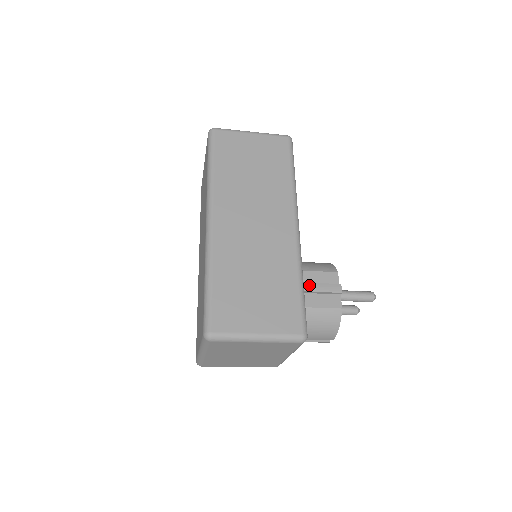
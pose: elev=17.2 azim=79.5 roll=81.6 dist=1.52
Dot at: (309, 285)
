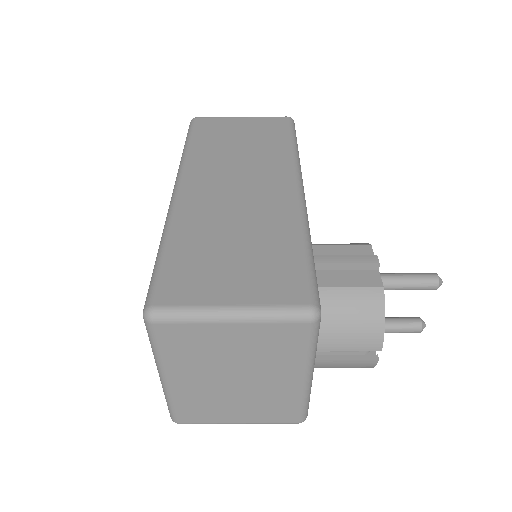
Dot at: (325, 258)
